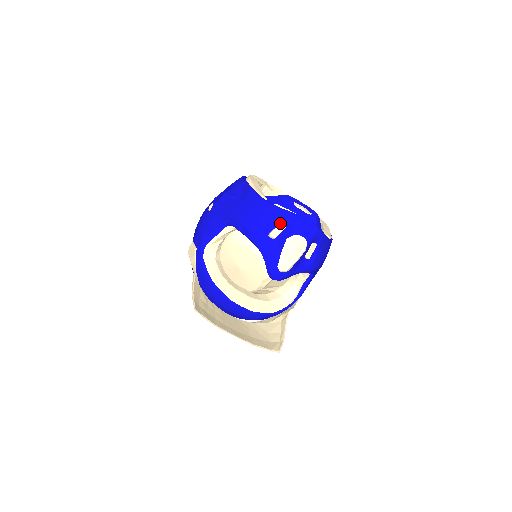
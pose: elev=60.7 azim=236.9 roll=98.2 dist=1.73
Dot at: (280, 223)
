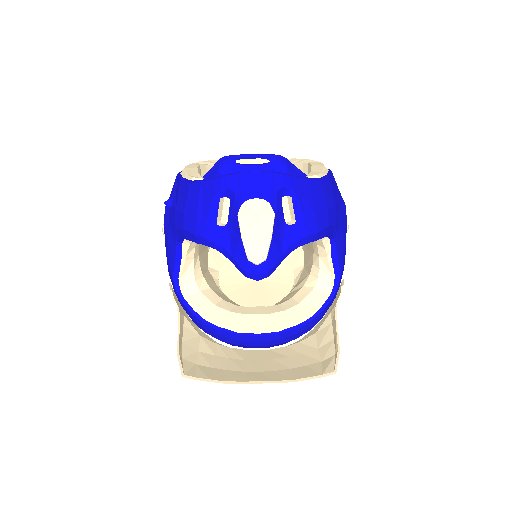
Dot at: (222, 199)
